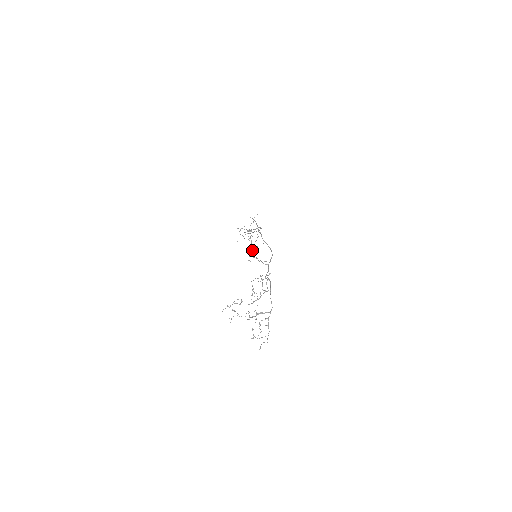
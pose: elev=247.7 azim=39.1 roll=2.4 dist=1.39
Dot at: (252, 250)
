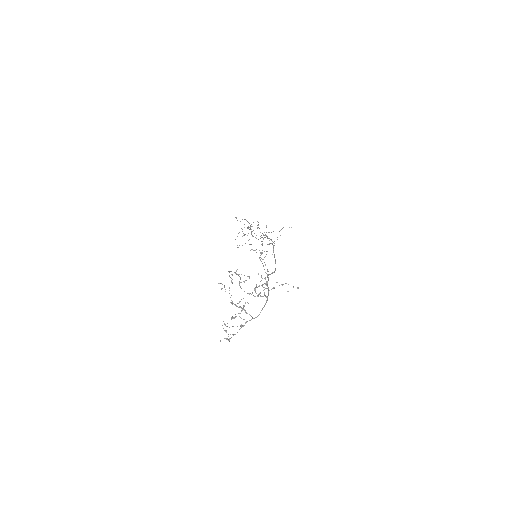
Dot at: occluded
